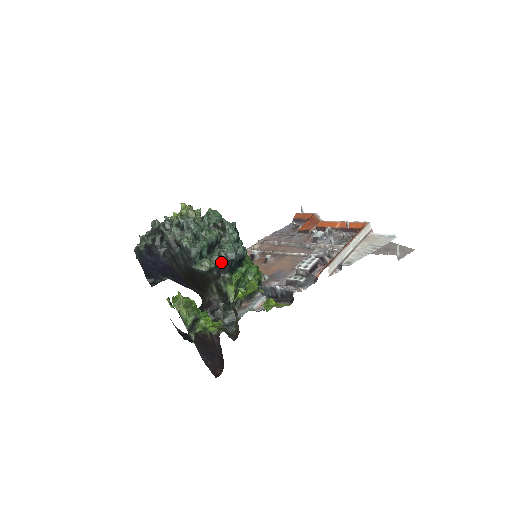
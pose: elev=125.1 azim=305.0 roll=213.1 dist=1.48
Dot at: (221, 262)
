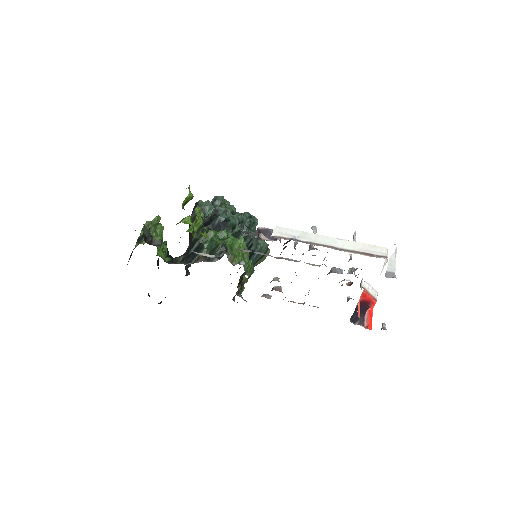
Dot at: (209, 219)
